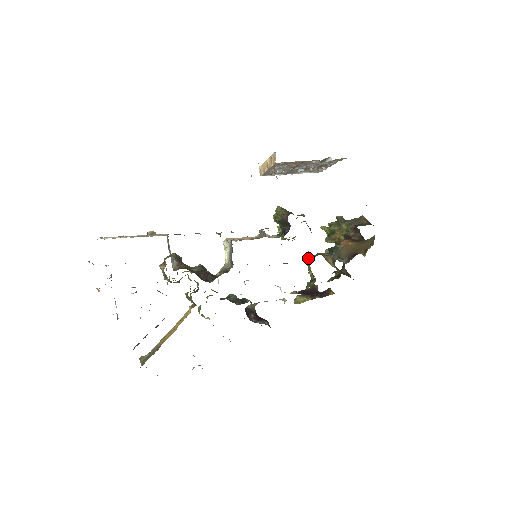
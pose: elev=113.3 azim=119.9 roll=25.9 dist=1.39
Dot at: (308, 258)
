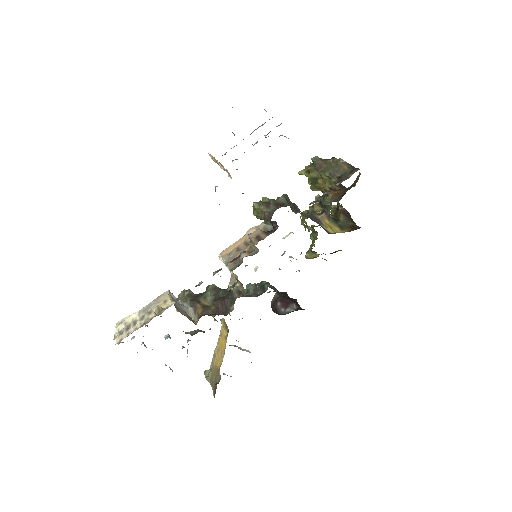
Dot at: (303, 223)
